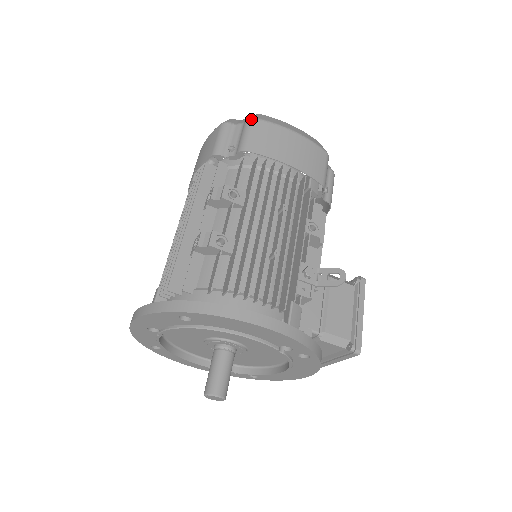
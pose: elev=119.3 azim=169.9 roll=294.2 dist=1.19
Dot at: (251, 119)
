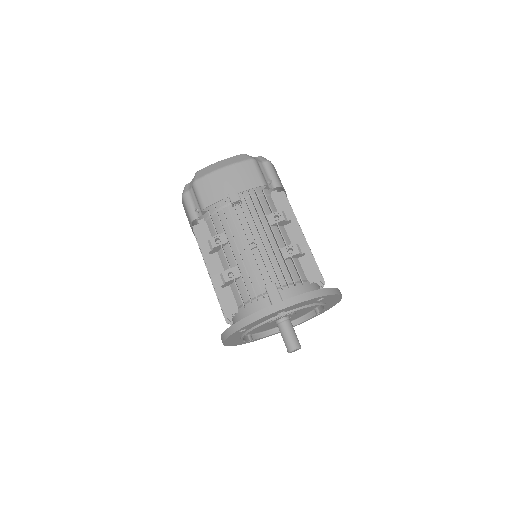
Dot at: (270, 162)
